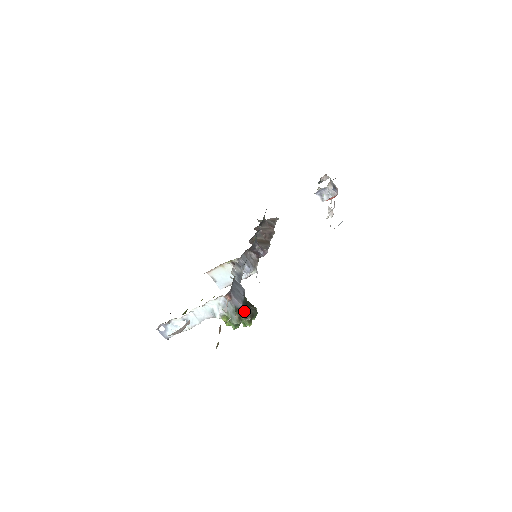
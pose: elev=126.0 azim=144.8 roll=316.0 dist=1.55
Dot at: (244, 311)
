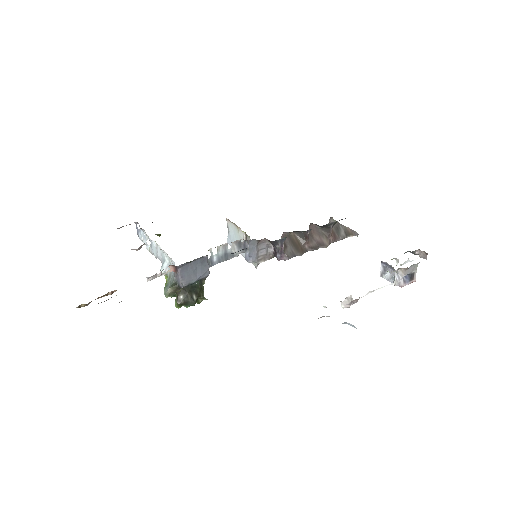
Dot at: (181, 292)
